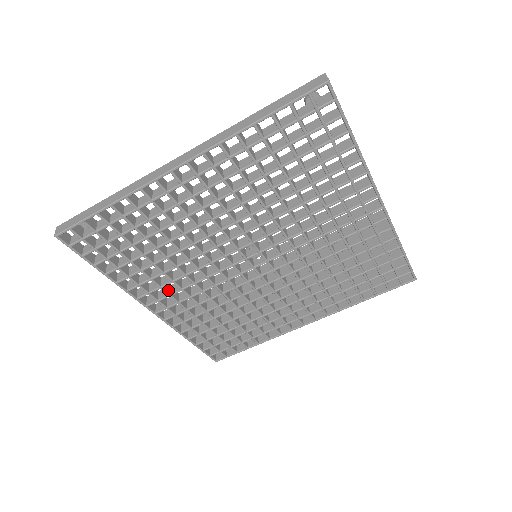
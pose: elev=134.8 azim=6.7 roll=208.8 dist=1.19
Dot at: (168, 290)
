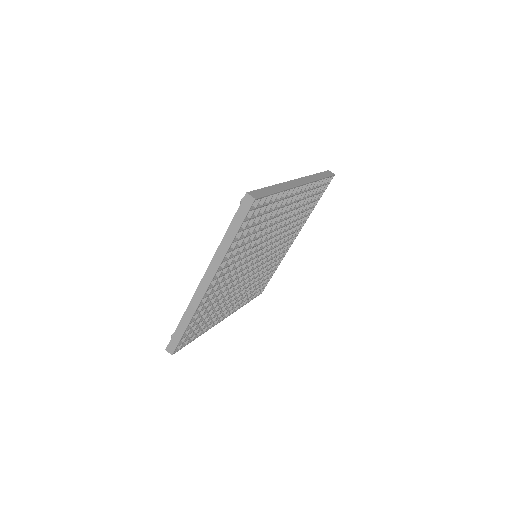
Dot at: (226, 307)
